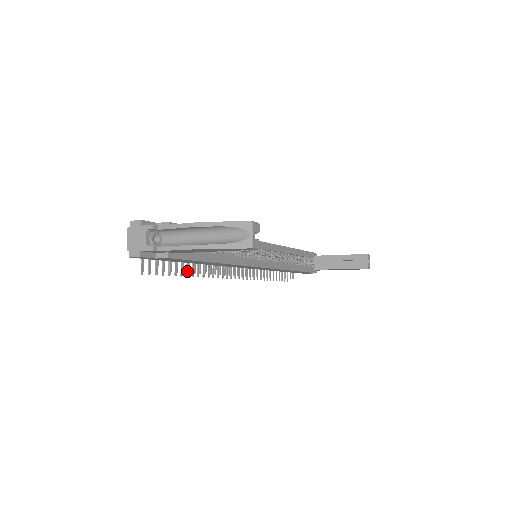
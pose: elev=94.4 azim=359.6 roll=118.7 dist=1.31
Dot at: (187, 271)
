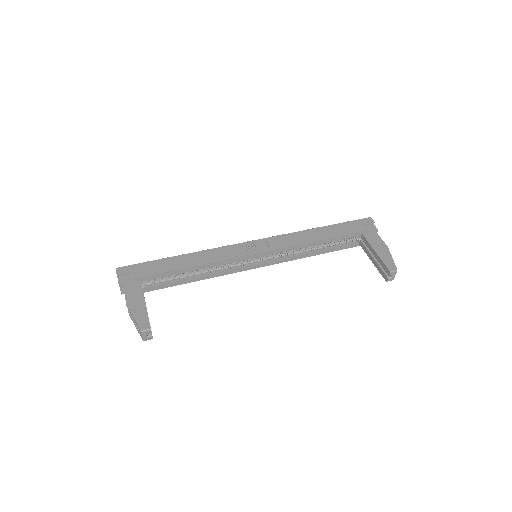
Dot at: occluded
